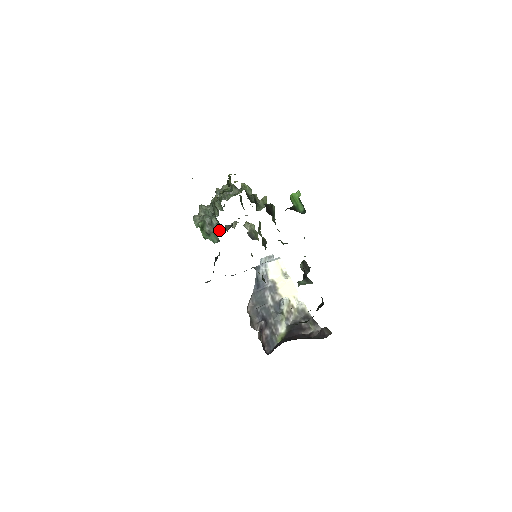
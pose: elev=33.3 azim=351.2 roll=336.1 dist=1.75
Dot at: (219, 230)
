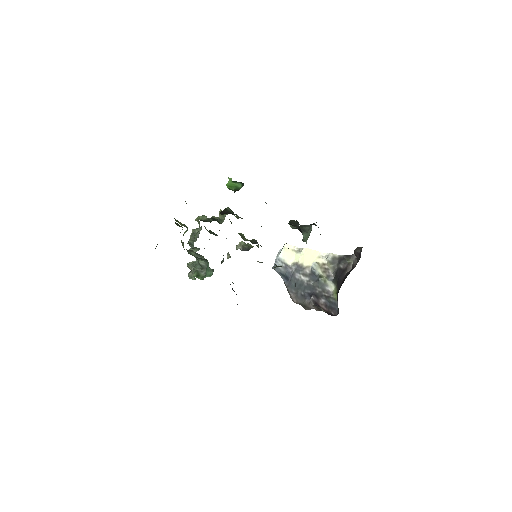
Dot at: (208, 264)
